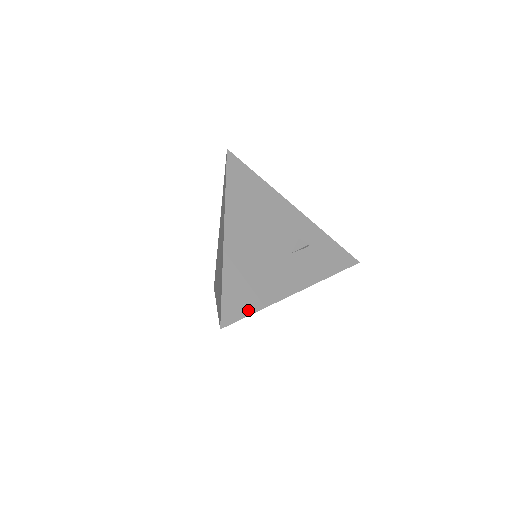
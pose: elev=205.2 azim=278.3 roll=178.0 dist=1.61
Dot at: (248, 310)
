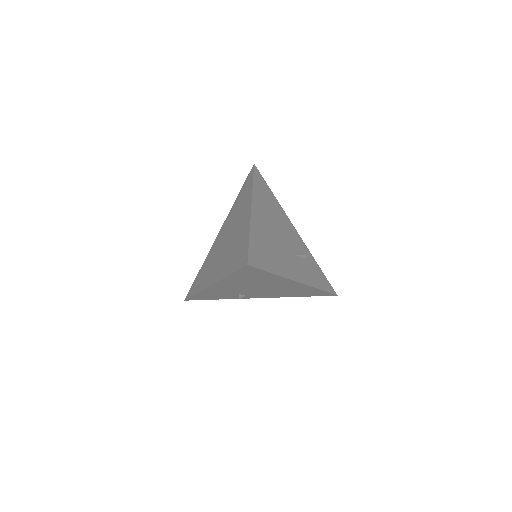
Dot at: (267, 267)
